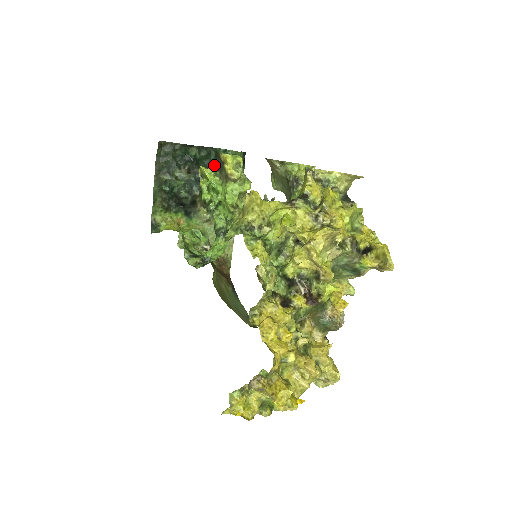
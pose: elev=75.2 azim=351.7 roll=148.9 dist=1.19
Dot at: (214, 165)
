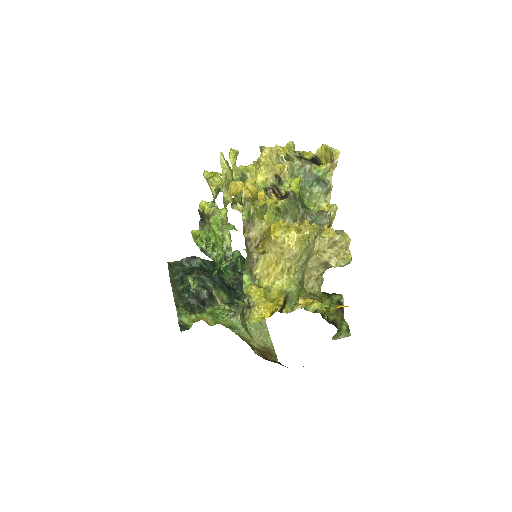
Dot at: (200, 224)
